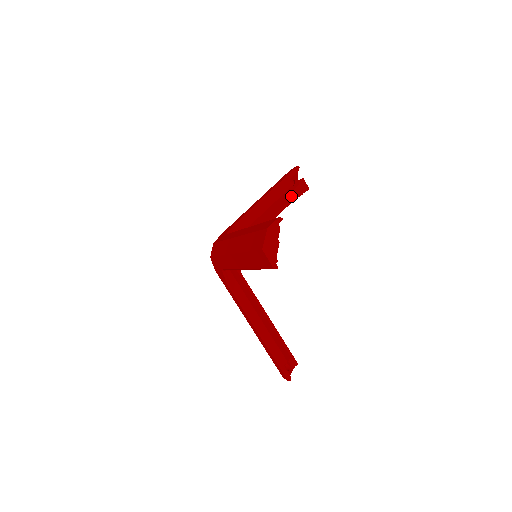
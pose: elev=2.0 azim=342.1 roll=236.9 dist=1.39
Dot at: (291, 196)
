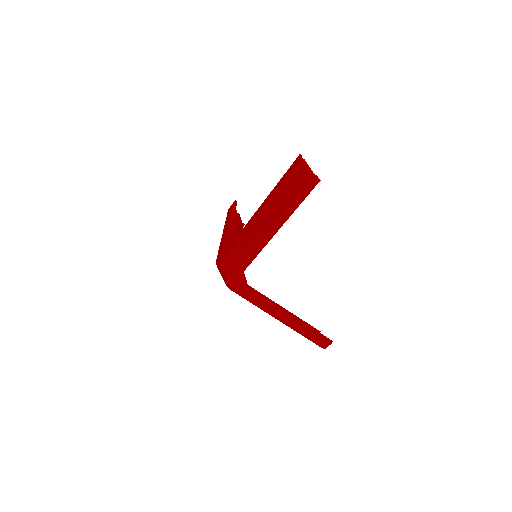
Dot at: (241, 224)
